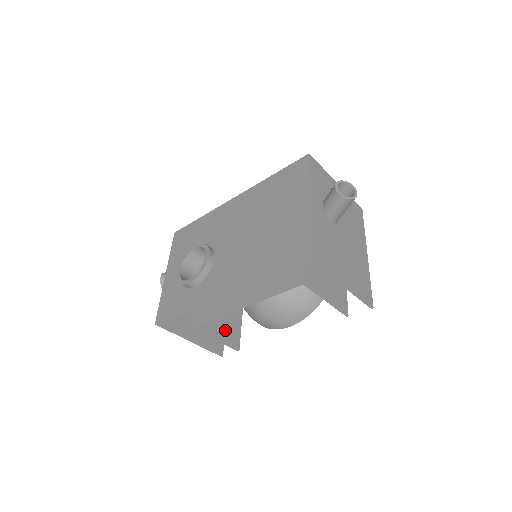
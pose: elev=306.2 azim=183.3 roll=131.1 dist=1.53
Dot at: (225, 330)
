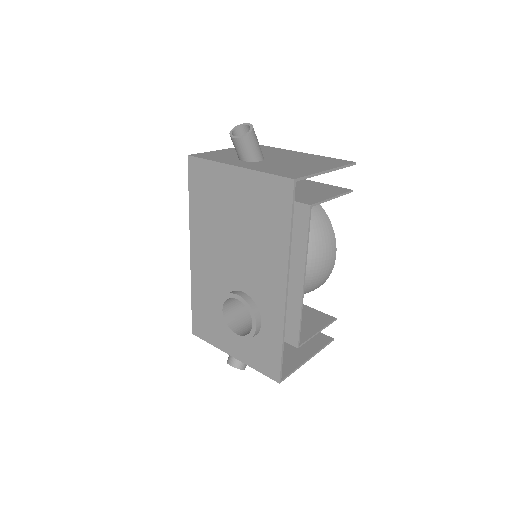
Dot at: (311, 322)
